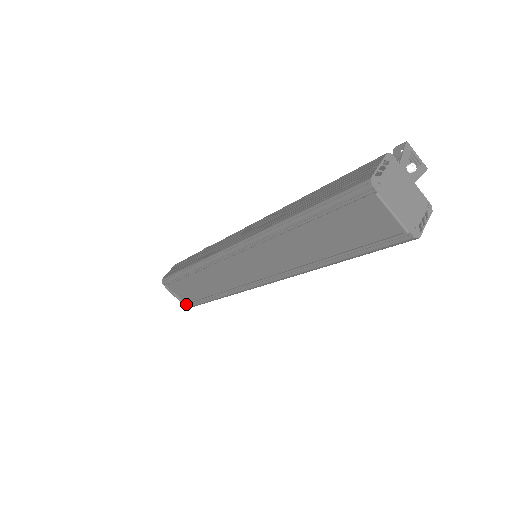
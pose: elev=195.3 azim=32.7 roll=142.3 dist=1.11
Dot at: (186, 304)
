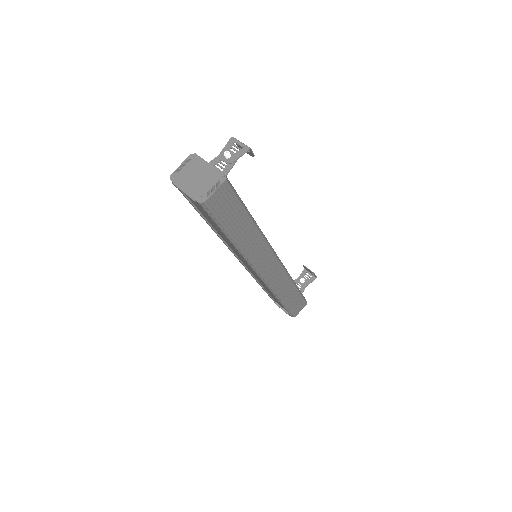
Dot at: (289, 314)
